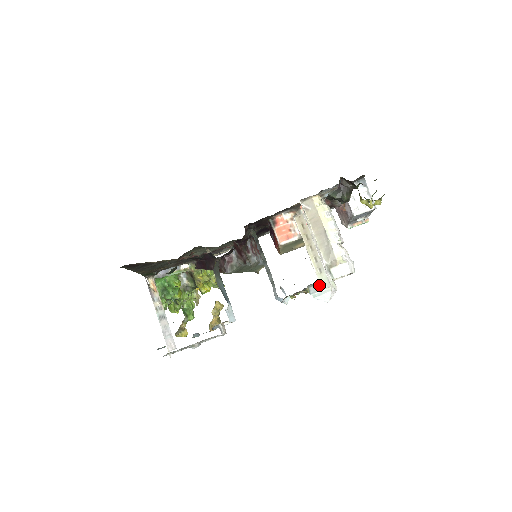
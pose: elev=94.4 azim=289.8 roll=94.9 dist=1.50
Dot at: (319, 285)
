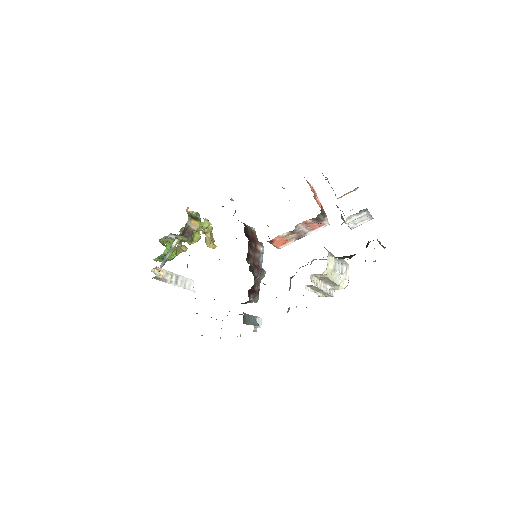
Dot at: (324, 296)
